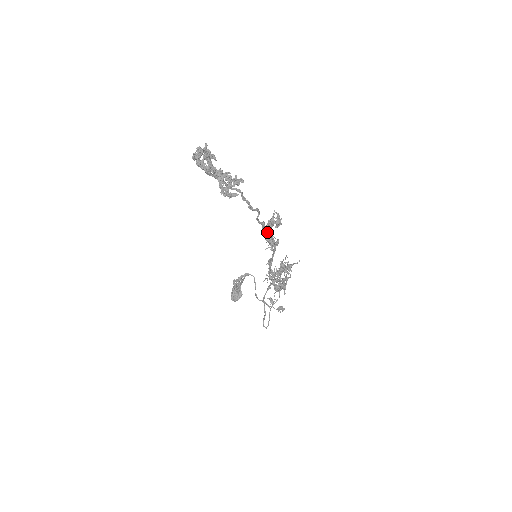
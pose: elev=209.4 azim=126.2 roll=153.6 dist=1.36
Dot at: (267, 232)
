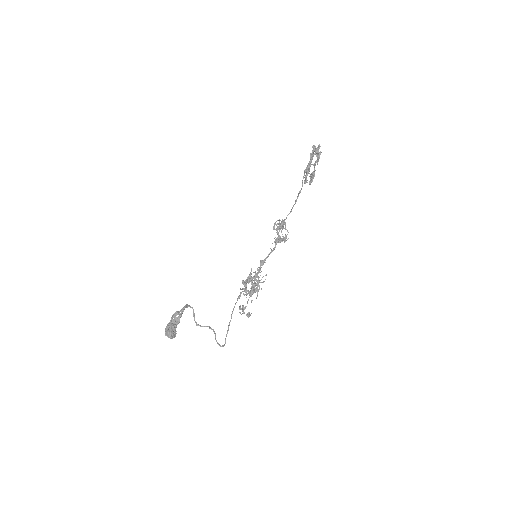
Dot at: (285, 227)
